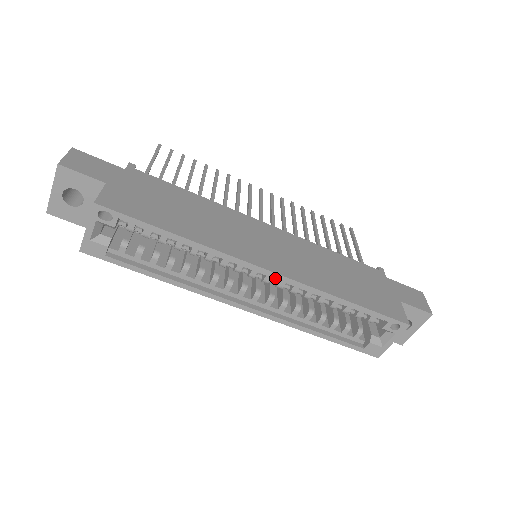
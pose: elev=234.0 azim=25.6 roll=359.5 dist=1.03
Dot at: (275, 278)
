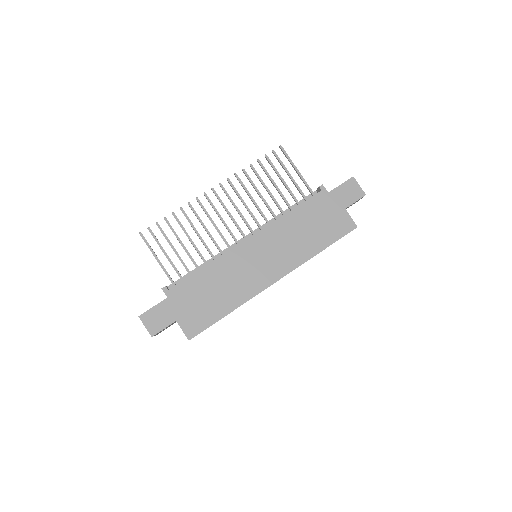
Dot at: occluded
